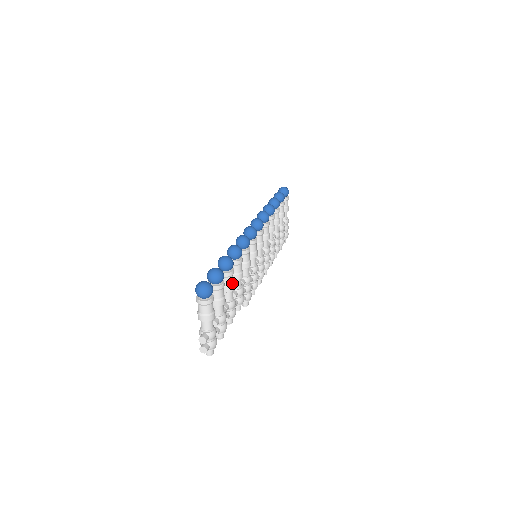
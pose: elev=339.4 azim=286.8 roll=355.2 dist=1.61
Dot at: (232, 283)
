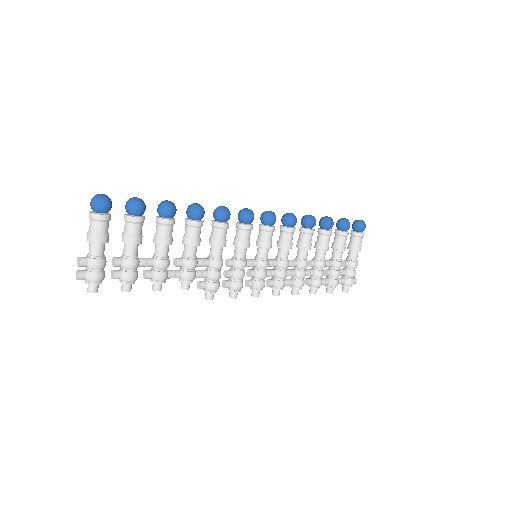
Dot at: (165, 235)
